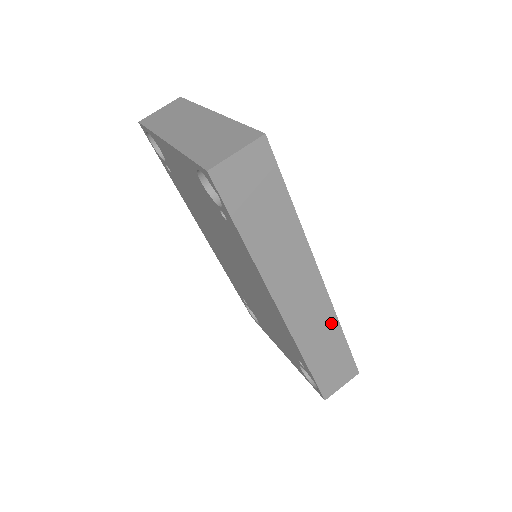
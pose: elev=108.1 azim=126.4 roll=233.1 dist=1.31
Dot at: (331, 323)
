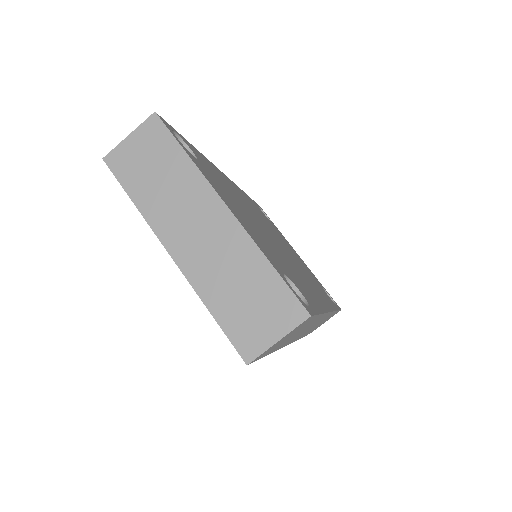
Dot at: occluded
